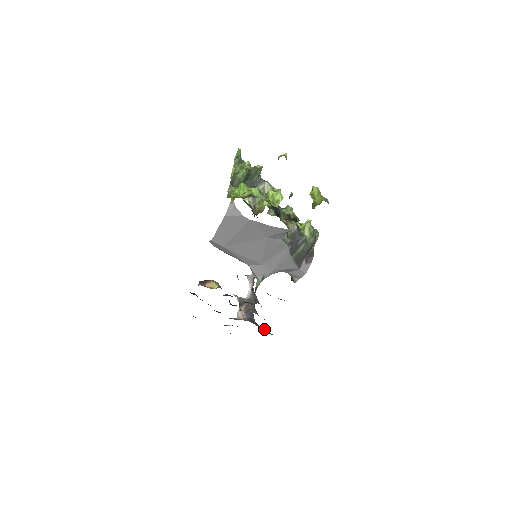
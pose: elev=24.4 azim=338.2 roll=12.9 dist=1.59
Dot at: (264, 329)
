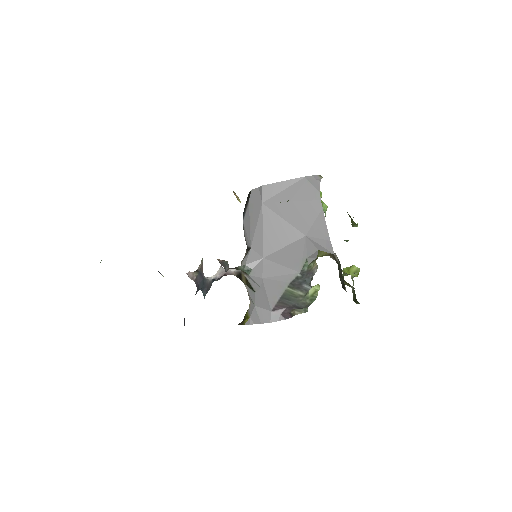
Dot at: occluded
